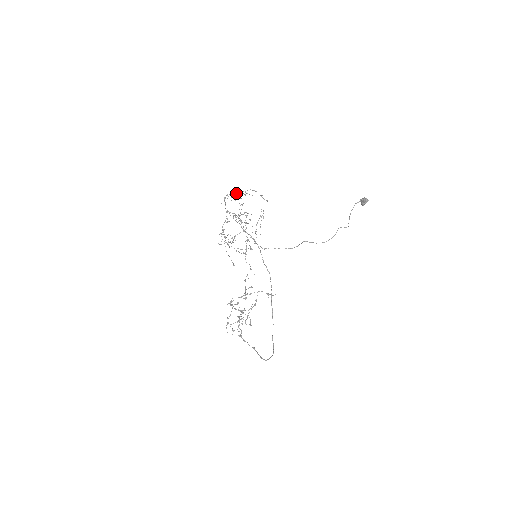
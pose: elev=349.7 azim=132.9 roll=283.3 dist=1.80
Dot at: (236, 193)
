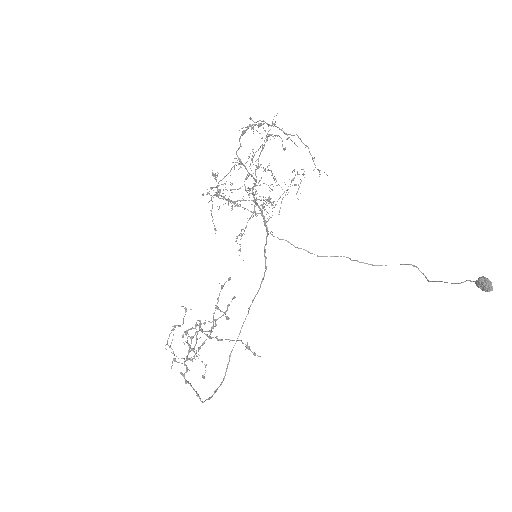
Dot at: occluded
